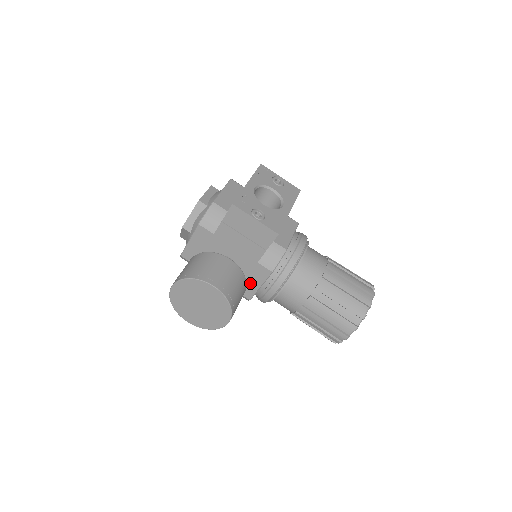
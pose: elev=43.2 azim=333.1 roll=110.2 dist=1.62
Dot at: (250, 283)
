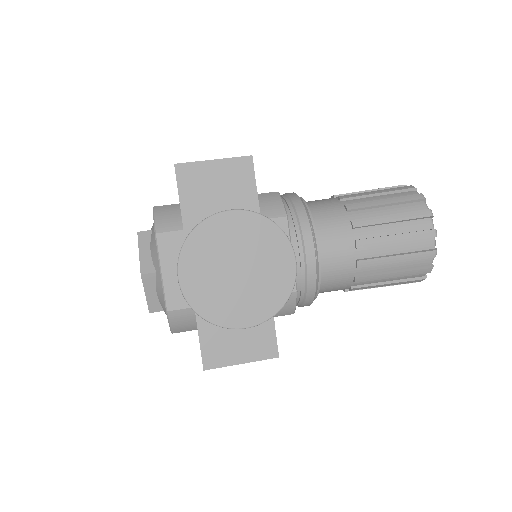
Dot at: occluded
